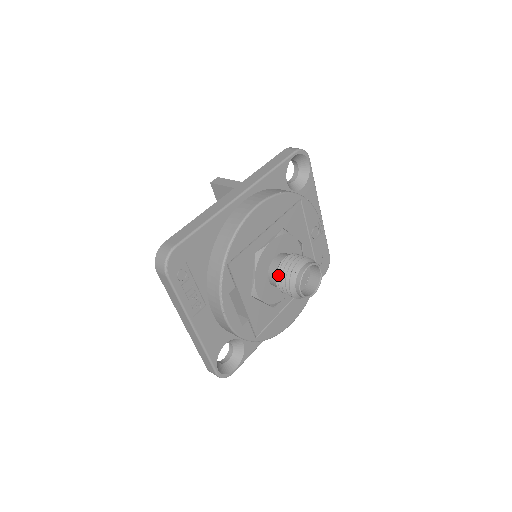
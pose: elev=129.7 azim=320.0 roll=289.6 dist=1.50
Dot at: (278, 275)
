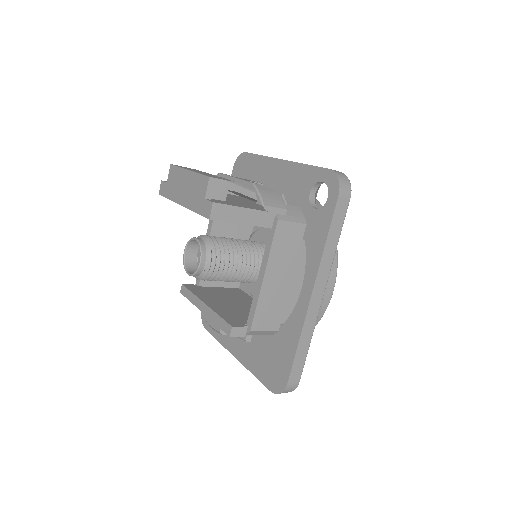
Dot at: occluded
